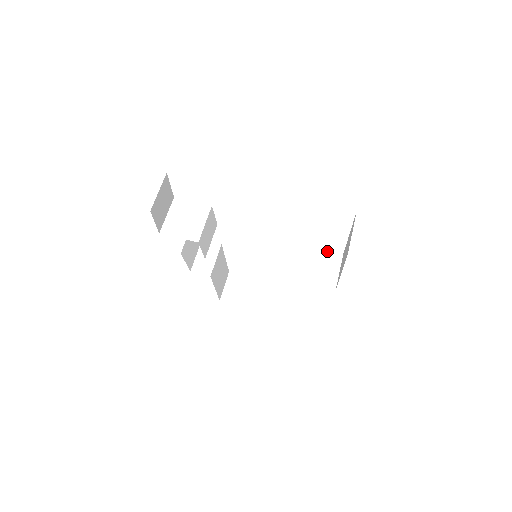
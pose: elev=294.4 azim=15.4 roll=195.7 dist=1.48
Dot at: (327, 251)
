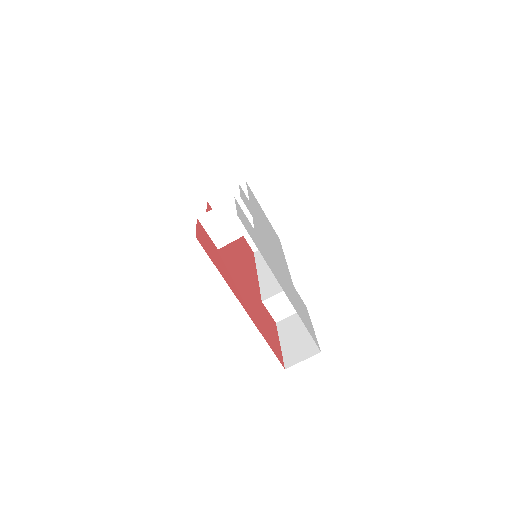
Dot at: occluded
